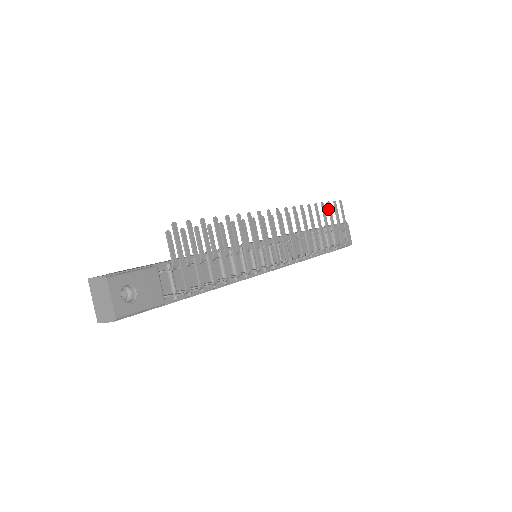
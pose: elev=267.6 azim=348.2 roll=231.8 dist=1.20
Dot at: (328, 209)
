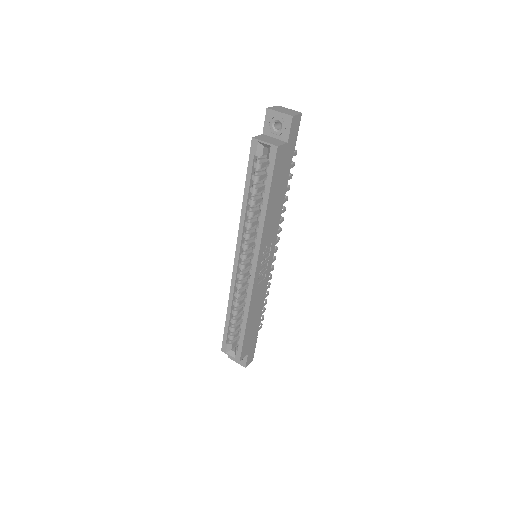
Dot at: occluded
